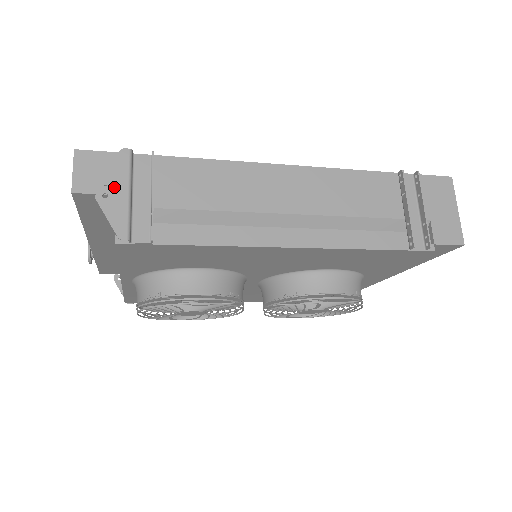
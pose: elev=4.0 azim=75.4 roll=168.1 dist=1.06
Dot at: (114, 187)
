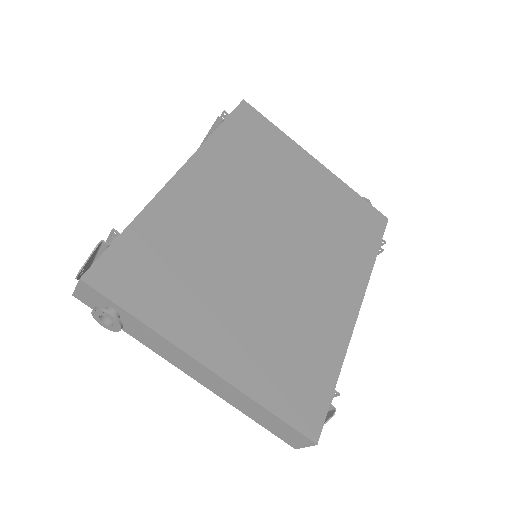
Dot at: occluded
